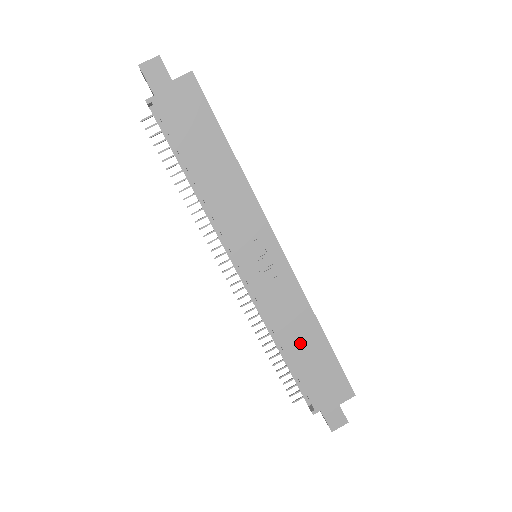
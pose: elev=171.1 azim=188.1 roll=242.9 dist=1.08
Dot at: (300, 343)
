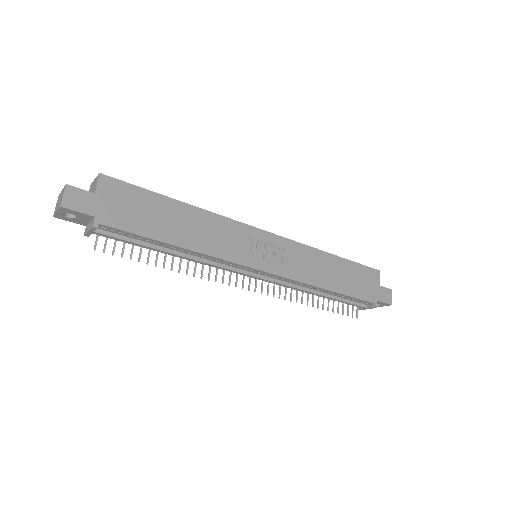
Dot at: (332, 276)
